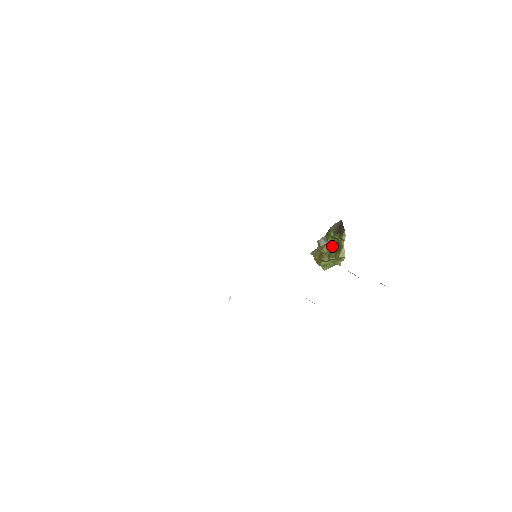
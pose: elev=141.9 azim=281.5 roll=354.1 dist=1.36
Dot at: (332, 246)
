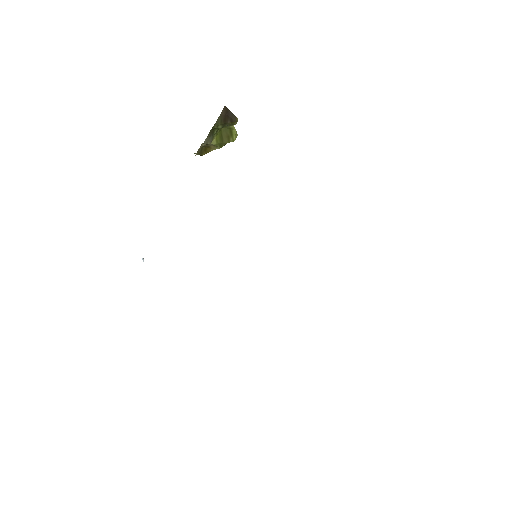
Dot at: (219, 134)
